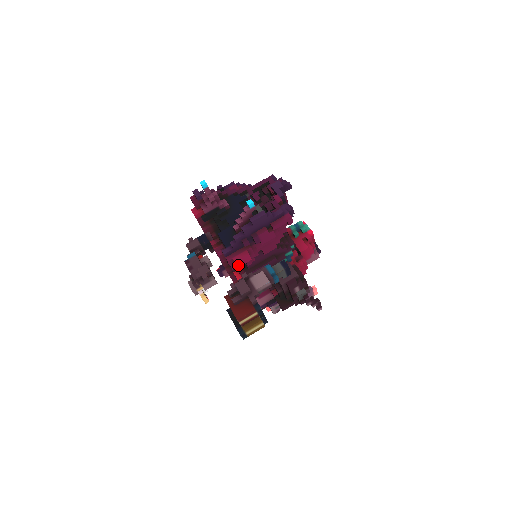
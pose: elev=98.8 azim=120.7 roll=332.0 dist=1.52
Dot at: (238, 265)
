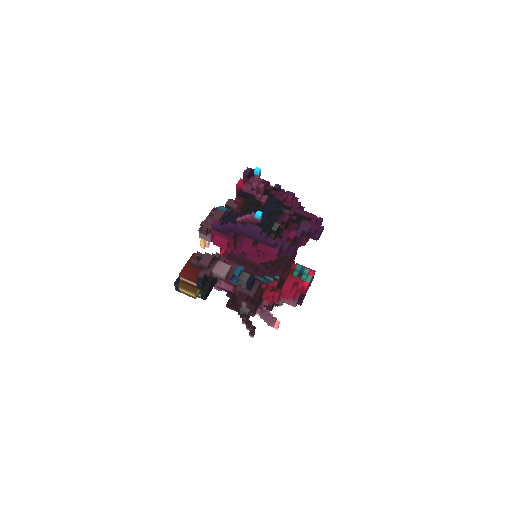
Dot at: (215, 243)
